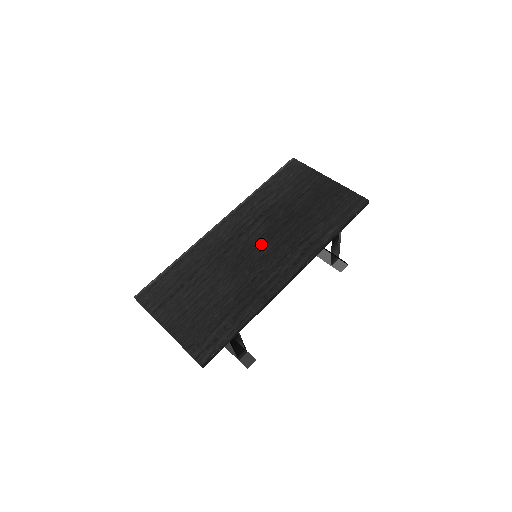
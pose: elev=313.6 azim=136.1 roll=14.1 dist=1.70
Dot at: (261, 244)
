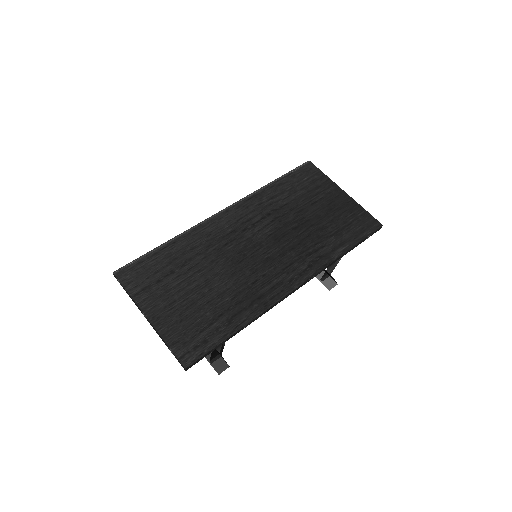
Dot at: (266, 245)
